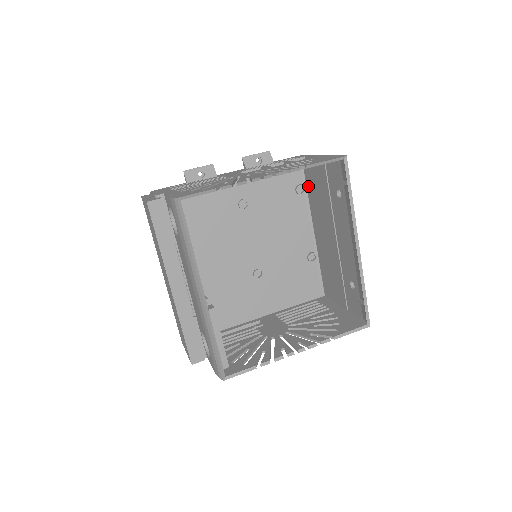
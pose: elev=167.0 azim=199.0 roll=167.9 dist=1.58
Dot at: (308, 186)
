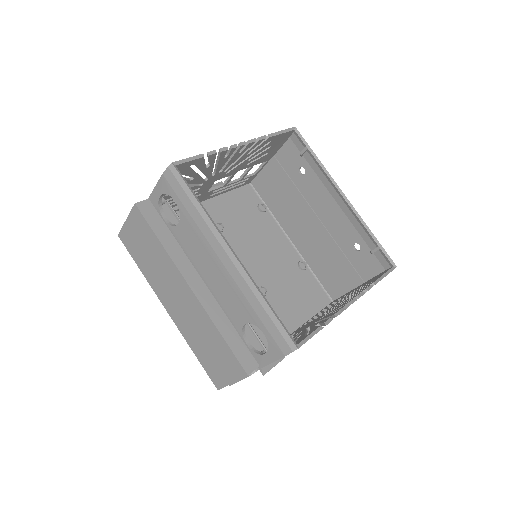
Dot at: (267, 202)
